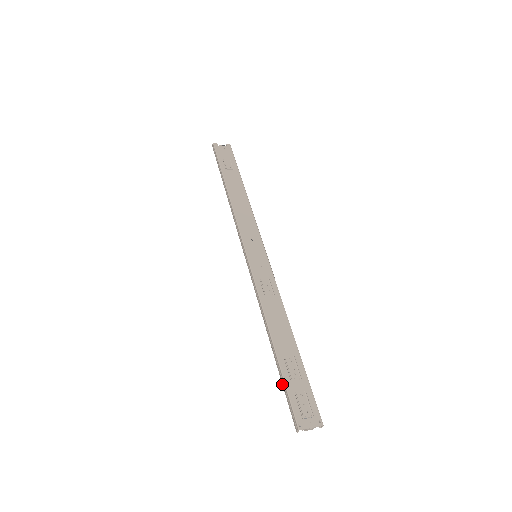
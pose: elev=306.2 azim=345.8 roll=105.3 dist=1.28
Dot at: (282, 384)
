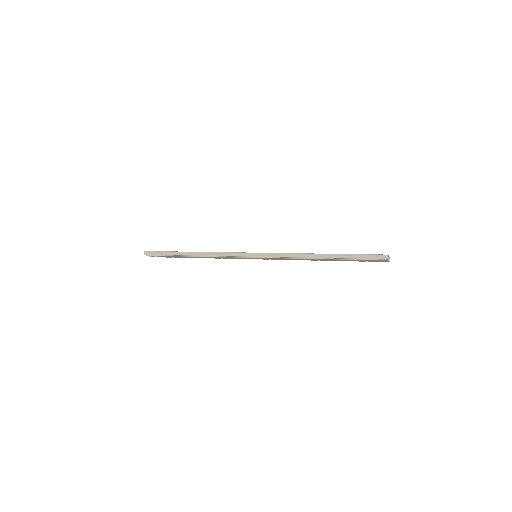
Dot at: (354, 258)
